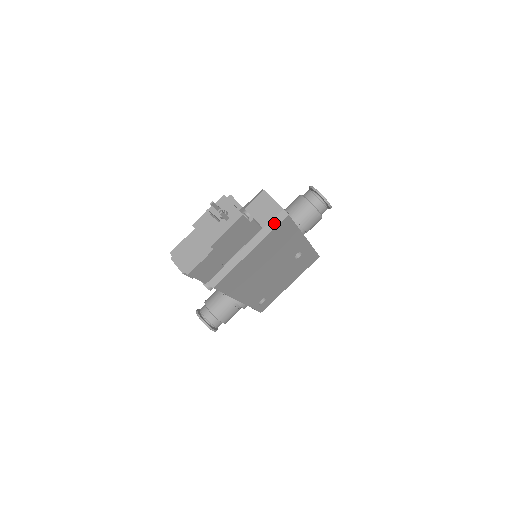
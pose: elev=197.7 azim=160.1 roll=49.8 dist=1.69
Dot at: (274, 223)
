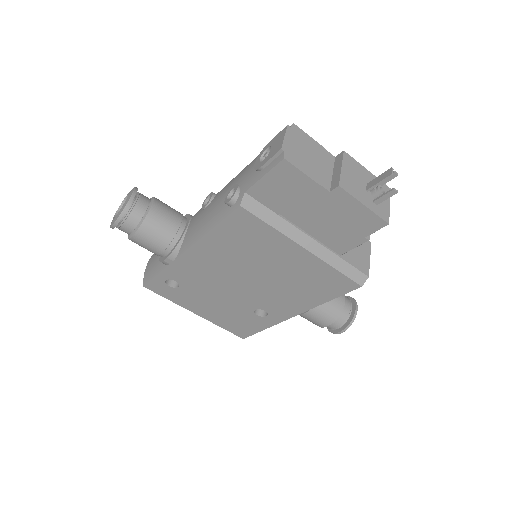
Dot at: (349, 270)
